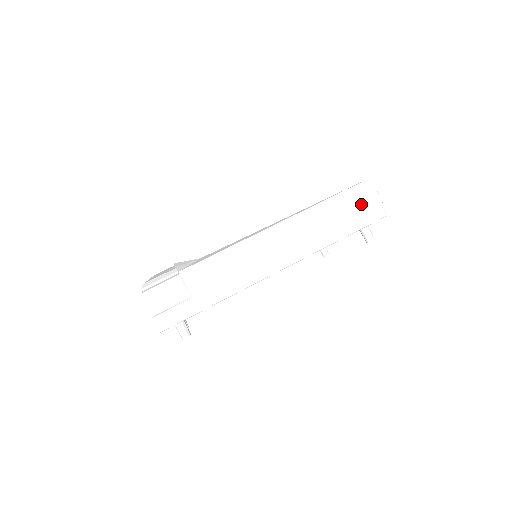
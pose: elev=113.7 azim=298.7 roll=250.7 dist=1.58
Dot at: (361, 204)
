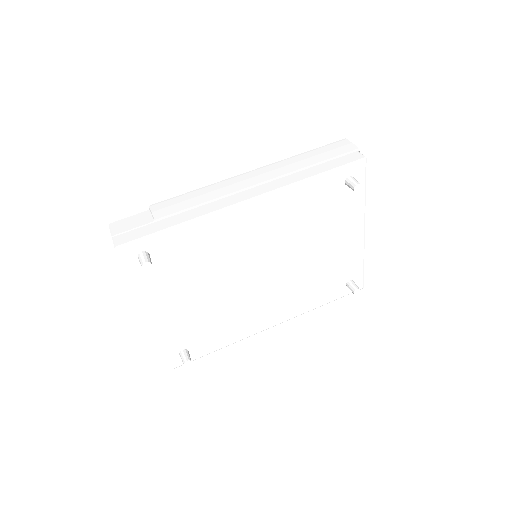
Dot at: (336, 152)
